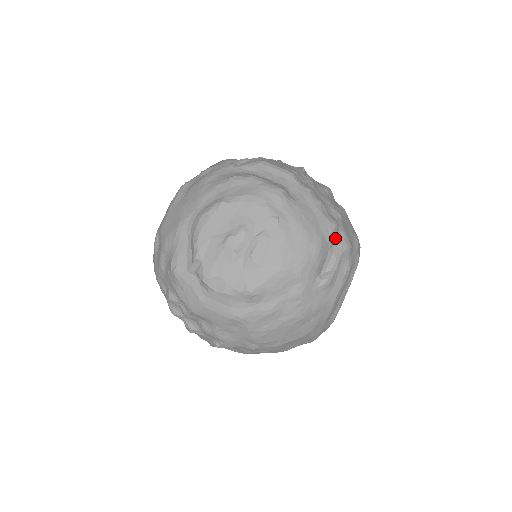
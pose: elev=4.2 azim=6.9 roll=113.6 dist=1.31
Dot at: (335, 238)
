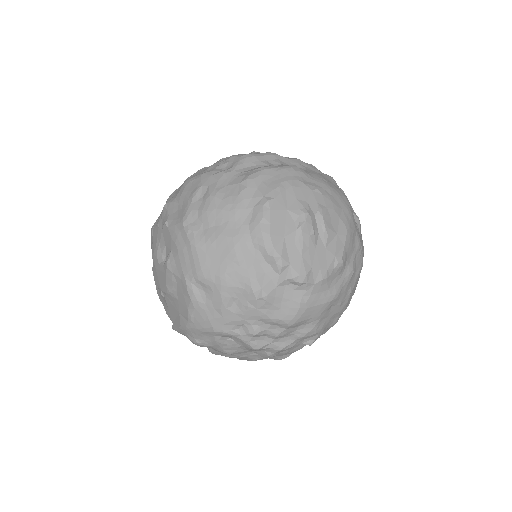
Dot at: occluded
